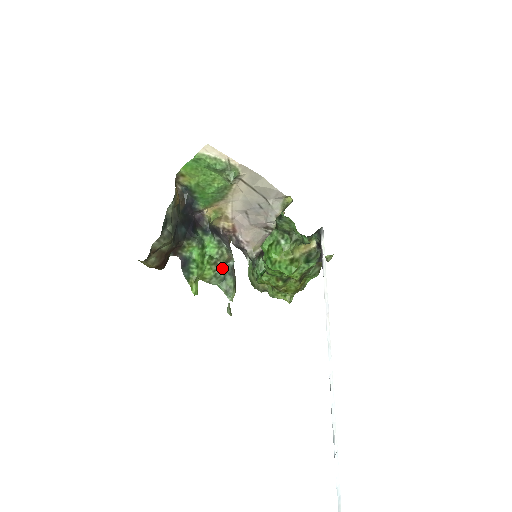
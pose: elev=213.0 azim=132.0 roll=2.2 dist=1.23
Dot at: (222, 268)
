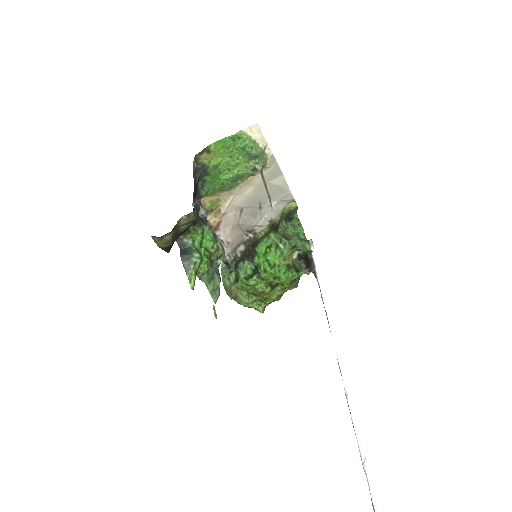
Dot at: occluded
